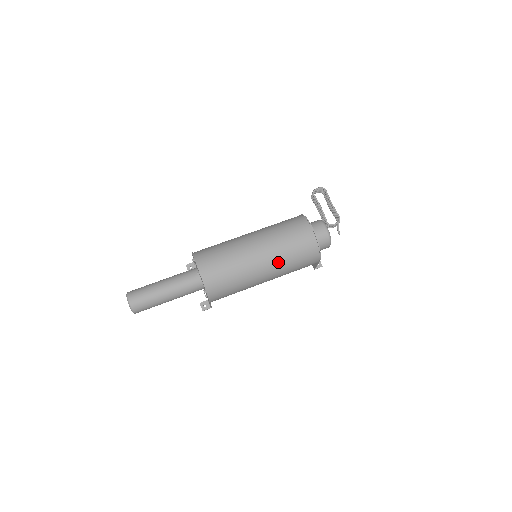
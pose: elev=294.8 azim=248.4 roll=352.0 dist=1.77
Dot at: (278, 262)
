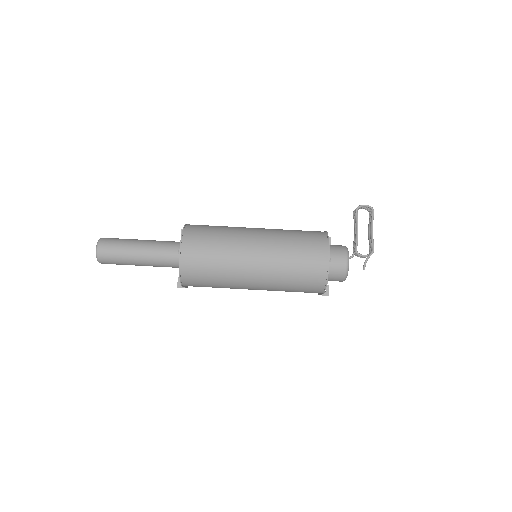
Dot at: (272, 278)
